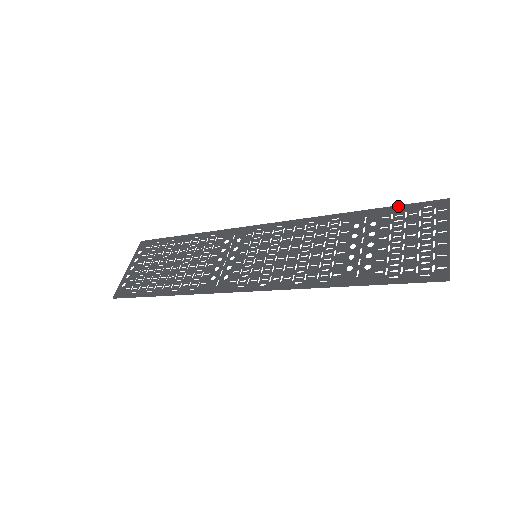
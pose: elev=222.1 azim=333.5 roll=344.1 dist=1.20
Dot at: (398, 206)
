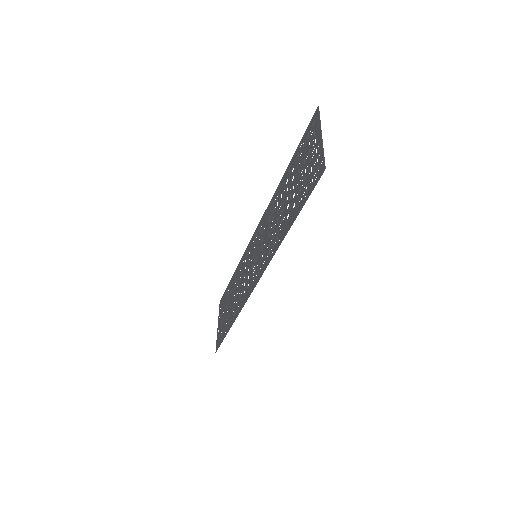
Dot at: (300, 143)
